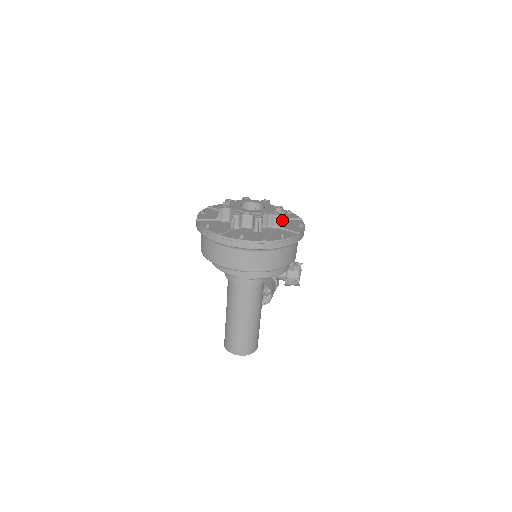
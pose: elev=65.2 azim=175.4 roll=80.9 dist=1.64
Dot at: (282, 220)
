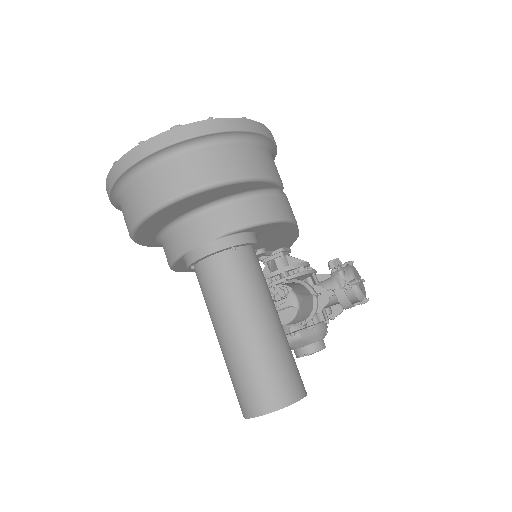
Dot at: occluded
